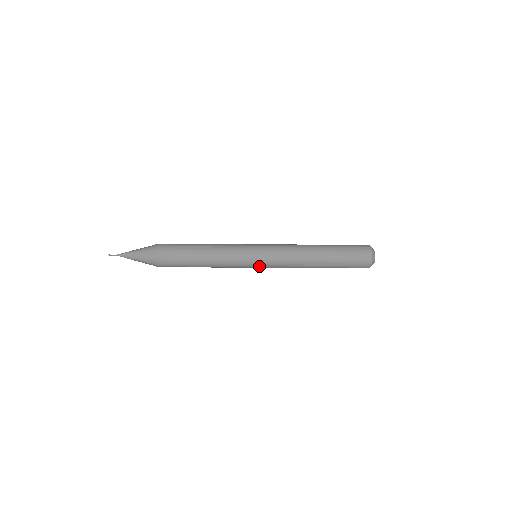
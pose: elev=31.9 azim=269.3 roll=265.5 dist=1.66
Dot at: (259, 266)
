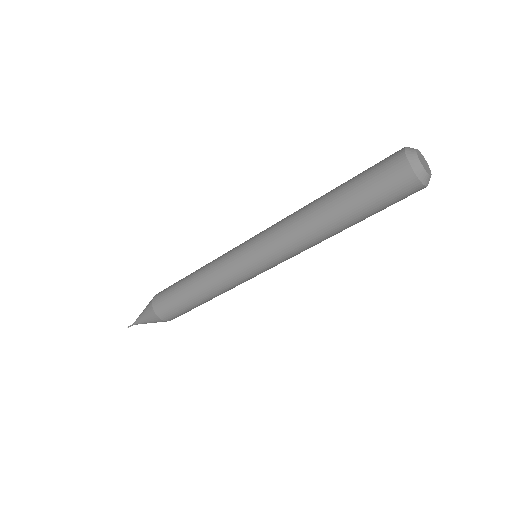
Dot at: (264, 270)
